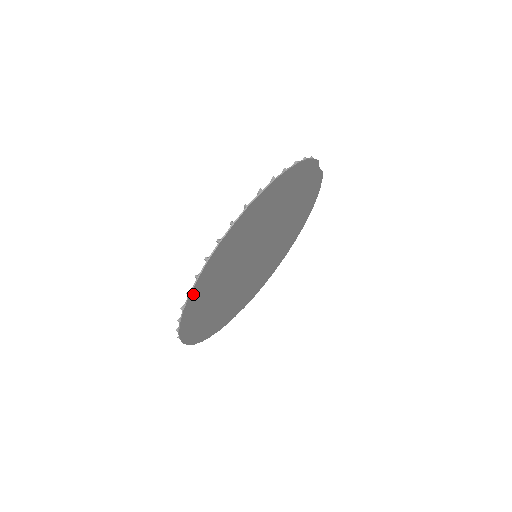
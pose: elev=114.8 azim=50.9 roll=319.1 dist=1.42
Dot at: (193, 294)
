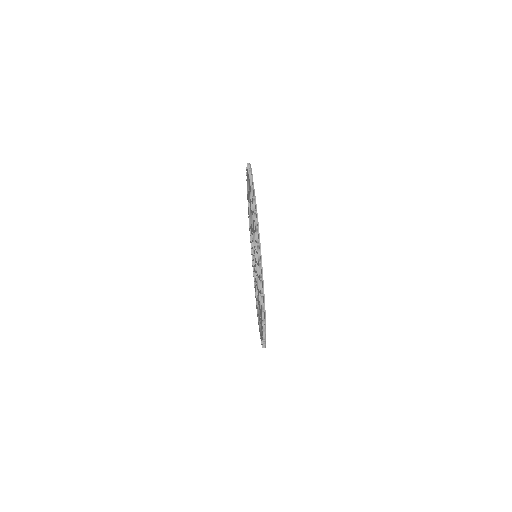
Dot at: occluded
